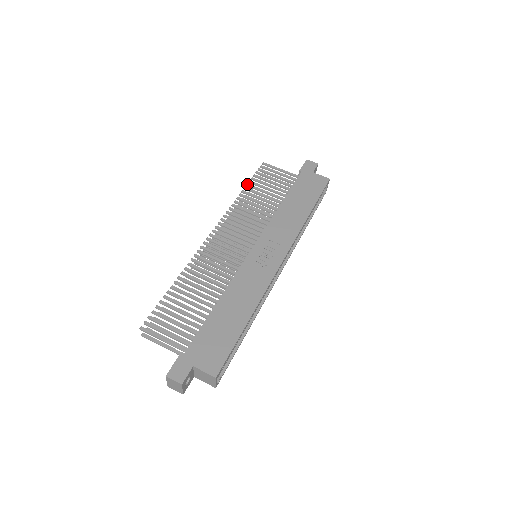
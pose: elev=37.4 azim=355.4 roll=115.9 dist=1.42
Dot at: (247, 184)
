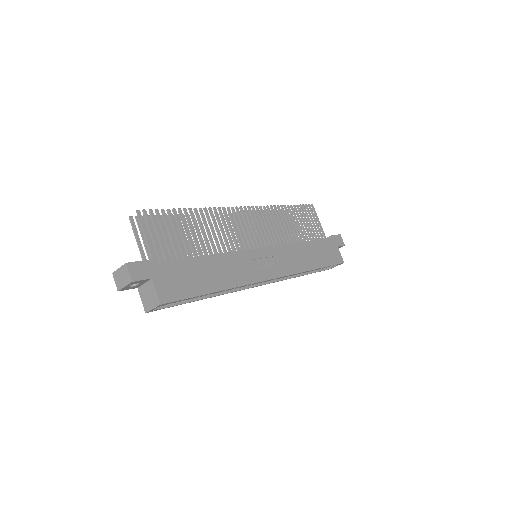
Dot at: occluded
